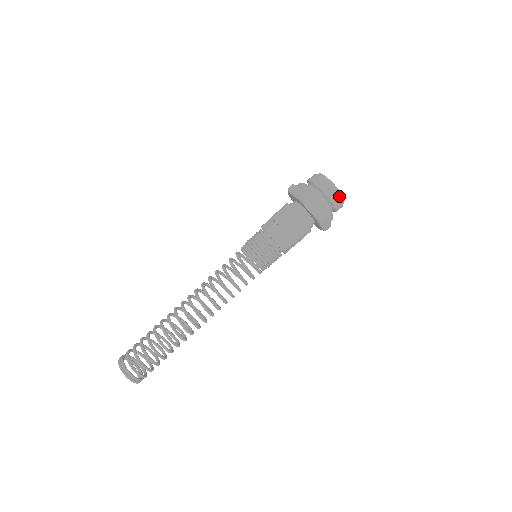
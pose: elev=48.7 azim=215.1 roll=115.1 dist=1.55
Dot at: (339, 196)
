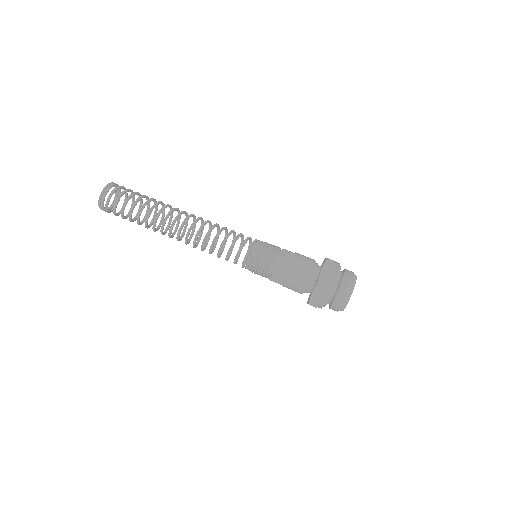
Dot at: (348, 293)
